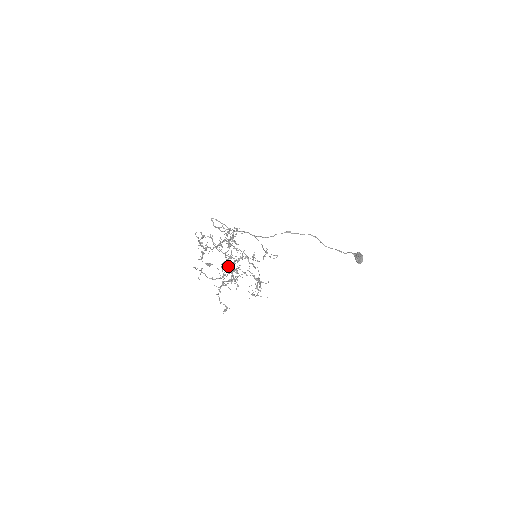
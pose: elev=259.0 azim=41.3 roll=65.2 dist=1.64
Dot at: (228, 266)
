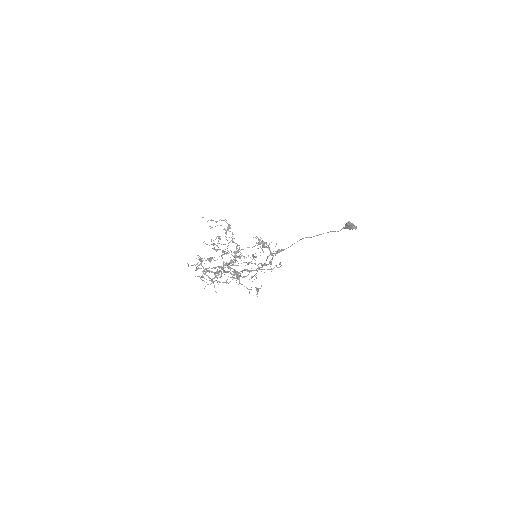
Dot at: occluded
